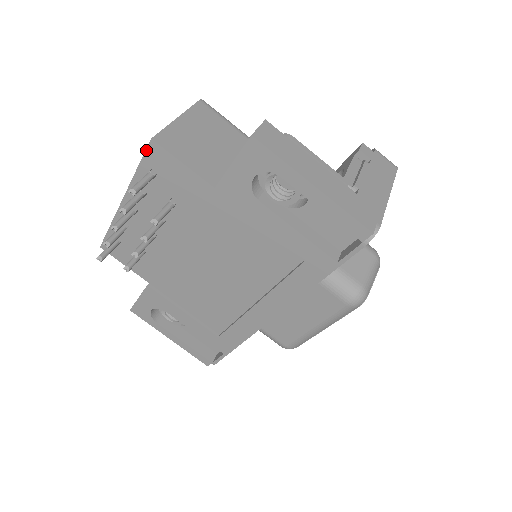
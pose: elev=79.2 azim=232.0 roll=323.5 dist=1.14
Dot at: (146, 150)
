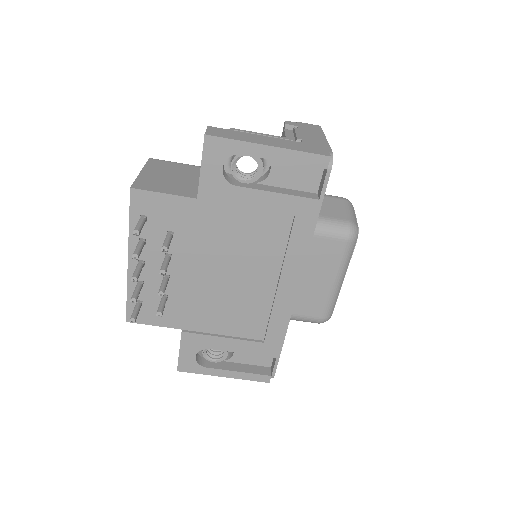
Dot at: (130, 201)
